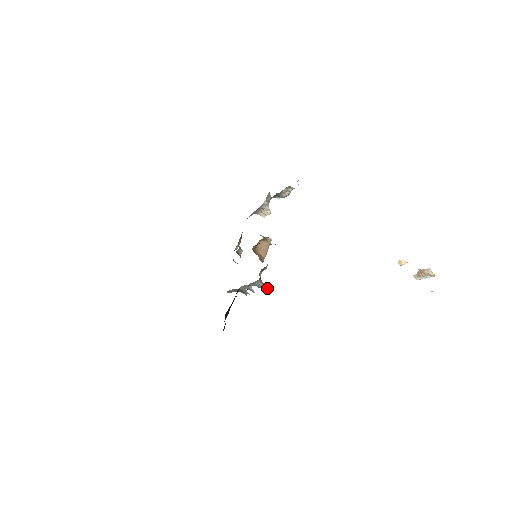
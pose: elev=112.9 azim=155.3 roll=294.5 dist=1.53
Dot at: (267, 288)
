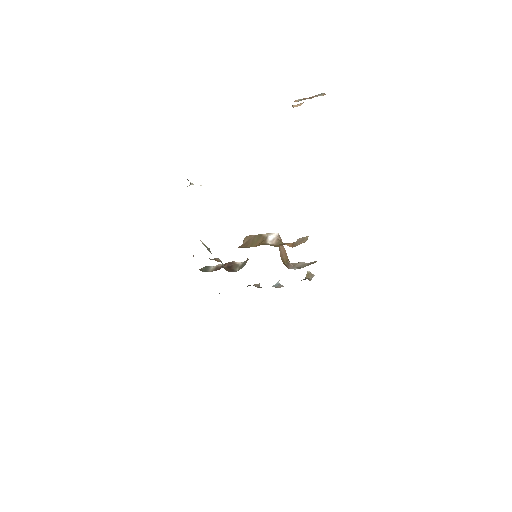
Dot at: occluded
